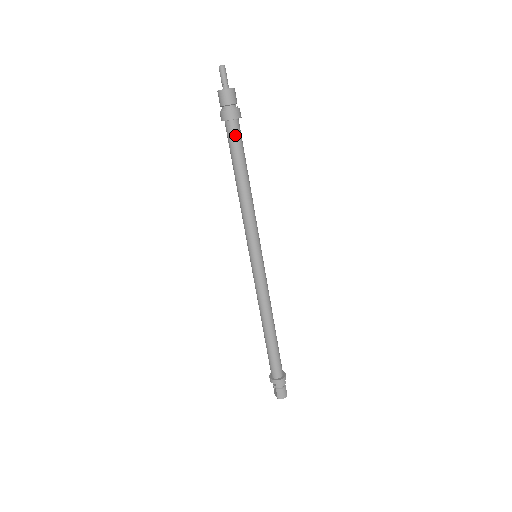
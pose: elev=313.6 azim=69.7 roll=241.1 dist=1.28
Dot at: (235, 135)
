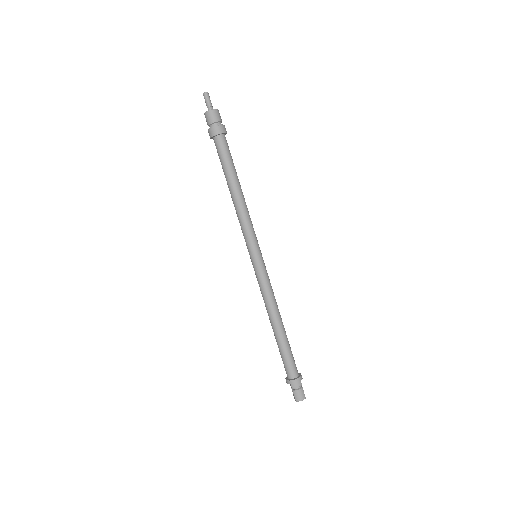
Dot at: (222, 148)
